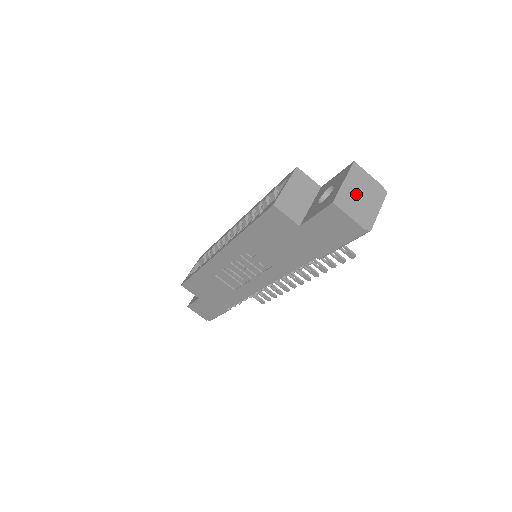
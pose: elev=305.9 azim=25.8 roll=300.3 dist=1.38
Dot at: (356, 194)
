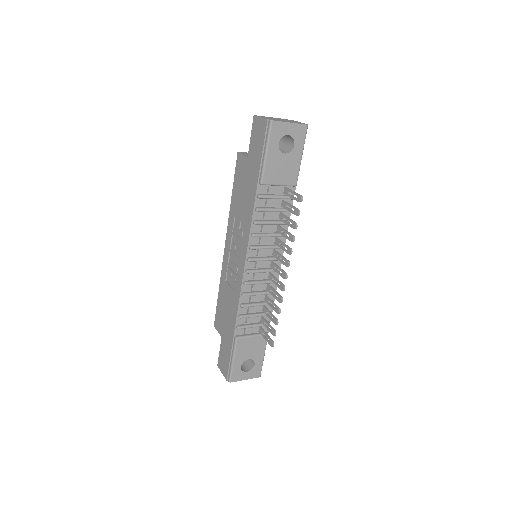
Dot at: (278, 119)
